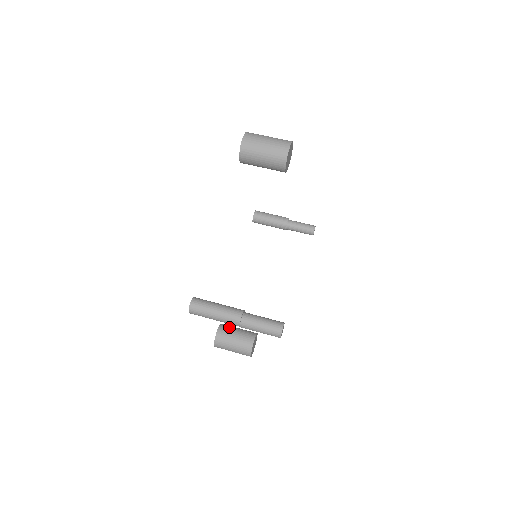
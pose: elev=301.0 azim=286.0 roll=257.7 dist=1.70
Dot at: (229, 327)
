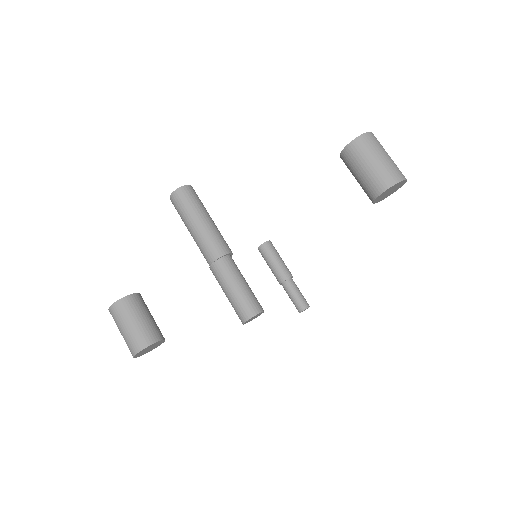
Dot at: occluded
